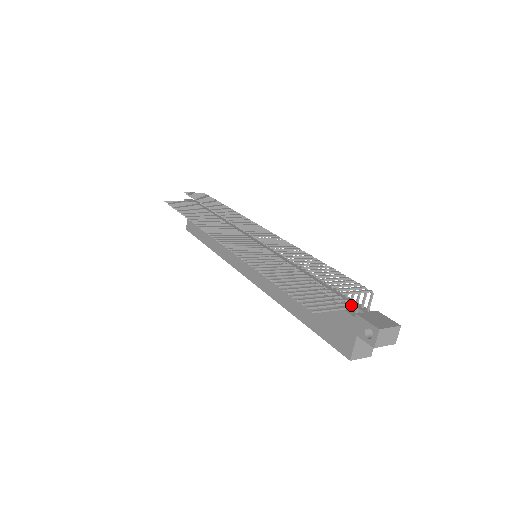
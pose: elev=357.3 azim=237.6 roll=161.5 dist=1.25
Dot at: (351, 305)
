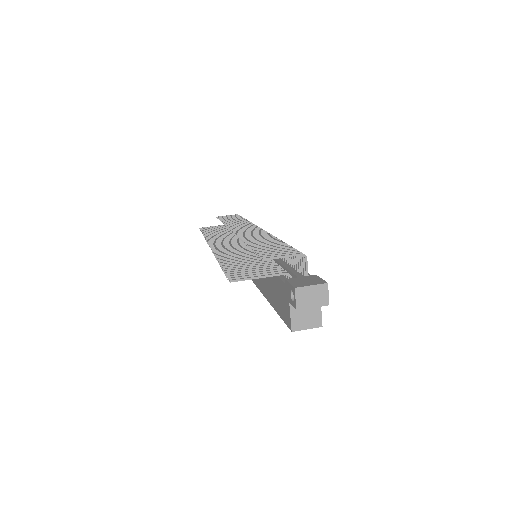
Dot at: (287, 273)
